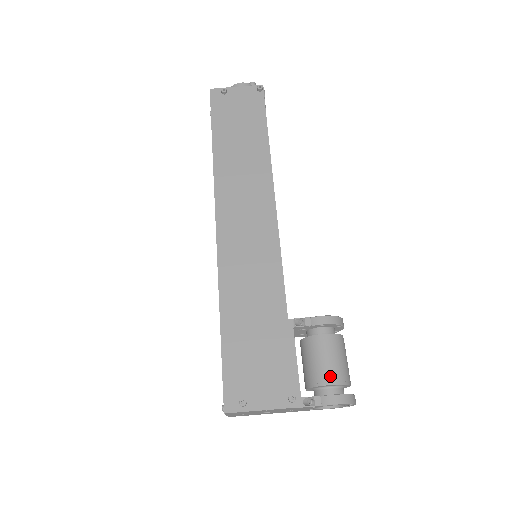
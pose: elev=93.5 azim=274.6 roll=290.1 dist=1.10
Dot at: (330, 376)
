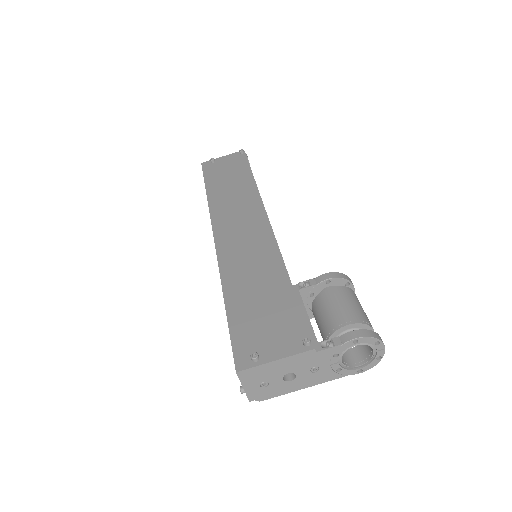
Dot at: (345, 318)
